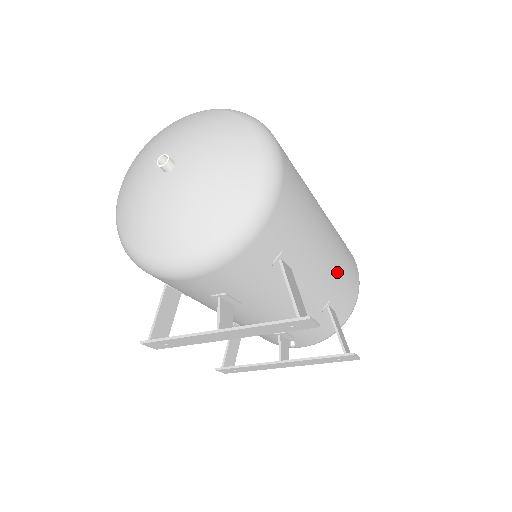
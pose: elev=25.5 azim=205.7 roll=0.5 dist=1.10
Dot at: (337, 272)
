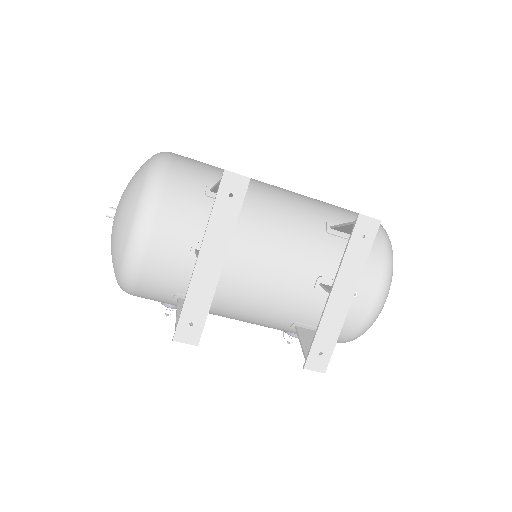
Dot at: (312, 203)
